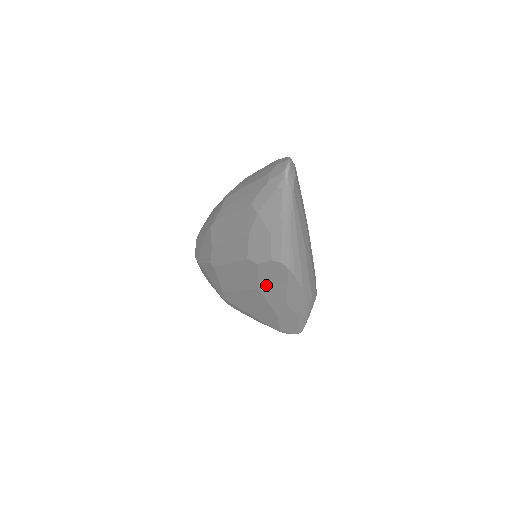
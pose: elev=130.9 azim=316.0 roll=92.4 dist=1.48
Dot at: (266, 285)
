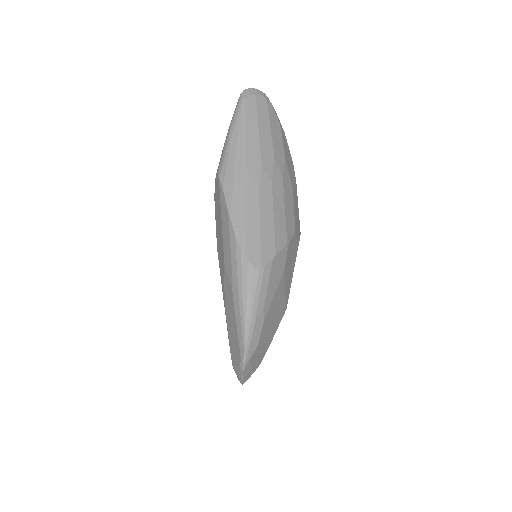
Dot at: (218, 234)
